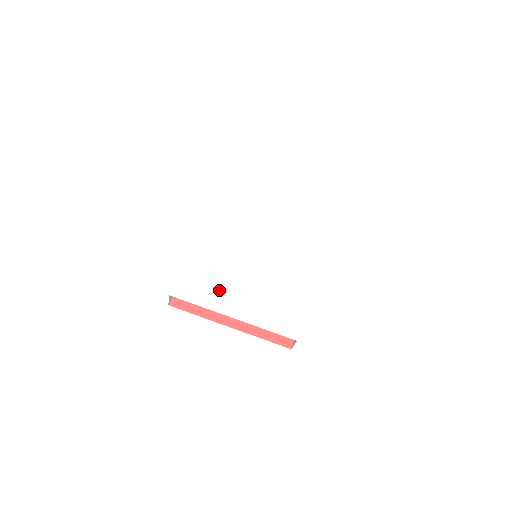
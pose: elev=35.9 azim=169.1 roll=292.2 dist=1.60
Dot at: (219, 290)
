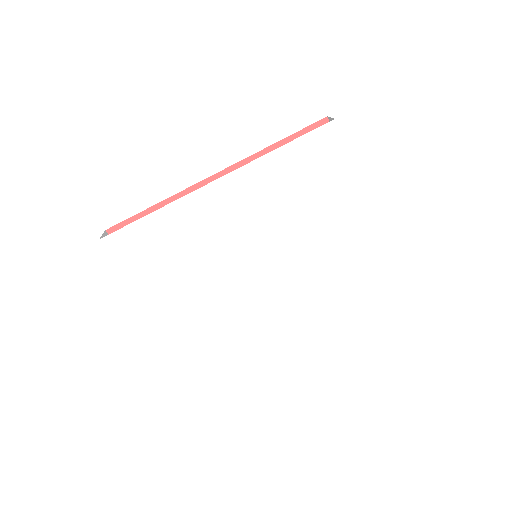
Dot at: (163, 275)
